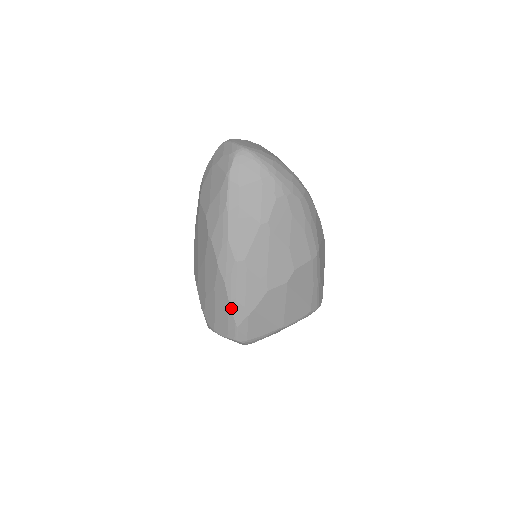
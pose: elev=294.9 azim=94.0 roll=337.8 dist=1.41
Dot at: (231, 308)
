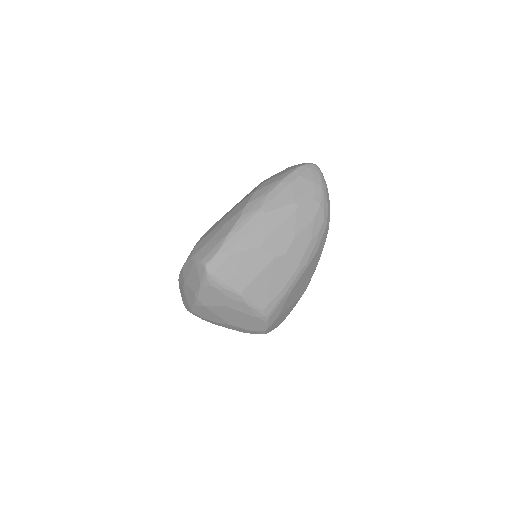
Dot at: (227, 237)
